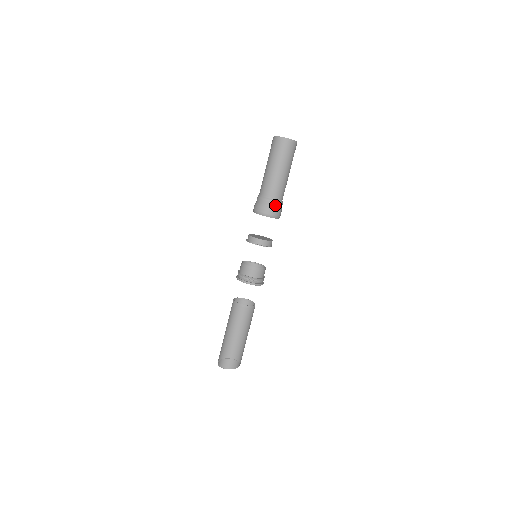
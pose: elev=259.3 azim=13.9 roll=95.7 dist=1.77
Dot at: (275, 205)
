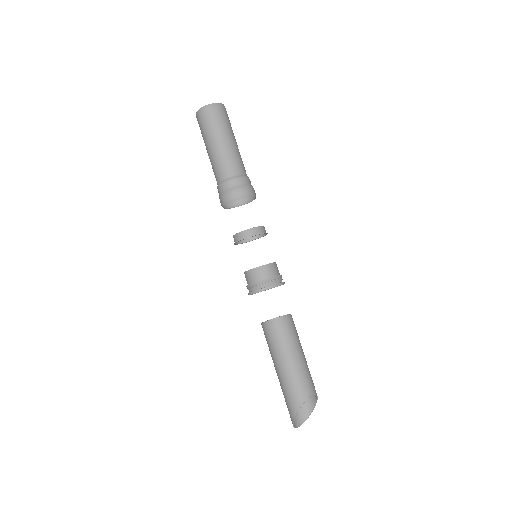
Dot at: (248, 181)
